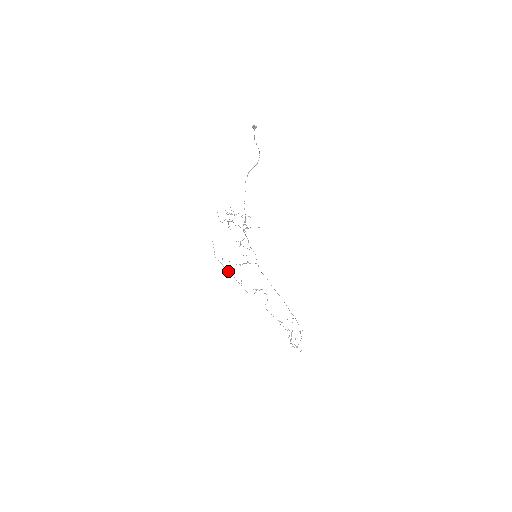
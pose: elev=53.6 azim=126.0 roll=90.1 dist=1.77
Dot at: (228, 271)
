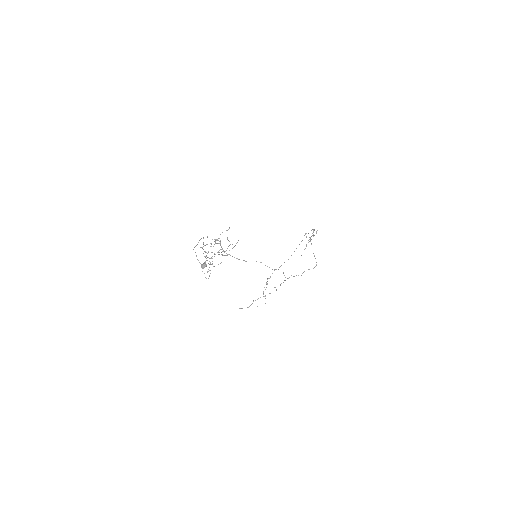
Dot at: occluded
